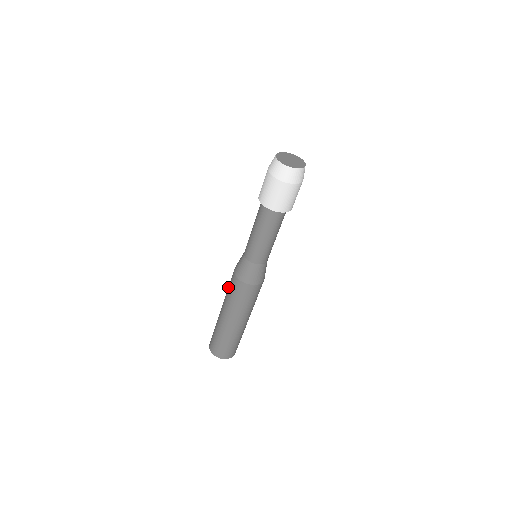
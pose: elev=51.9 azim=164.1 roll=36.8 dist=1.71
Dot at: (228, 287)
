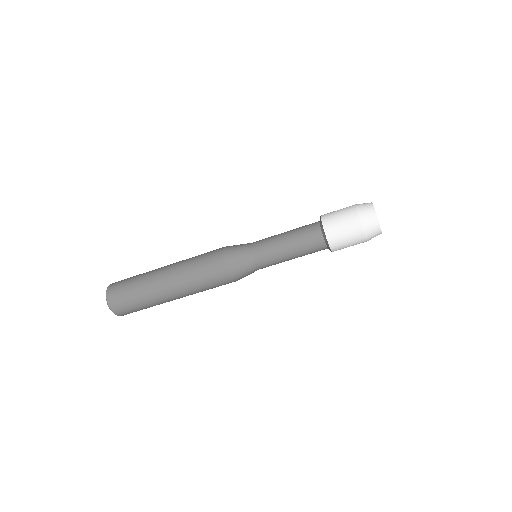
Dot at: (198, 263)
